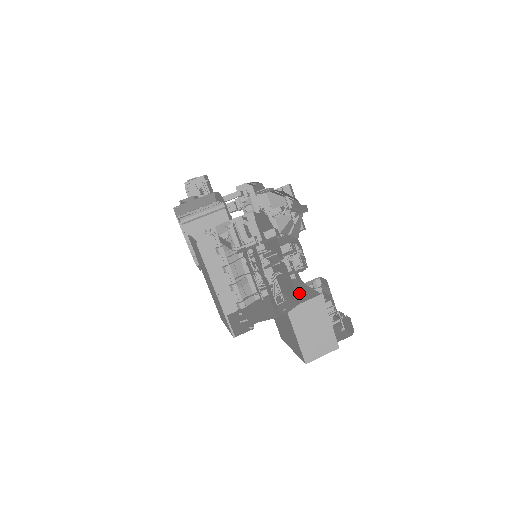
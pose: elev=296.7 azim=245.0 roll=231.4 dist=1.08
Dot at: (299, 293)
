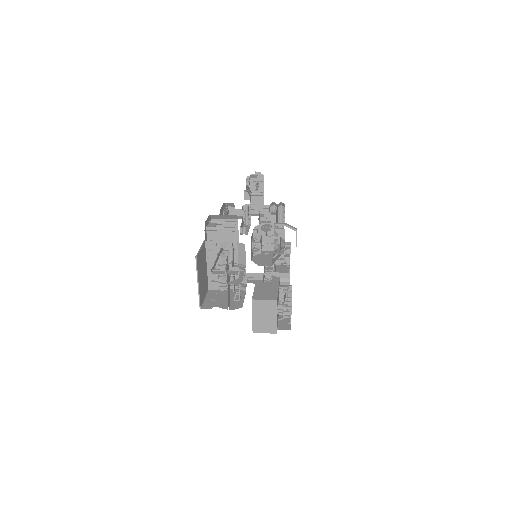
Dot at: (269, 291)
